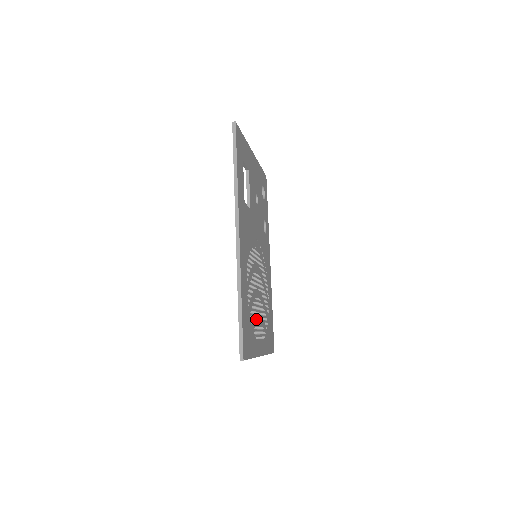
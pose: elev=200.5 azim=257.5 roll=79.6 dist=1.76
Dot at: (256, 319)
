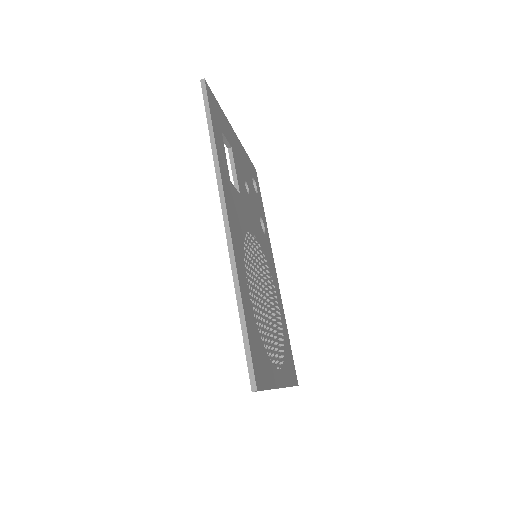
Dot at: (267, 336)
